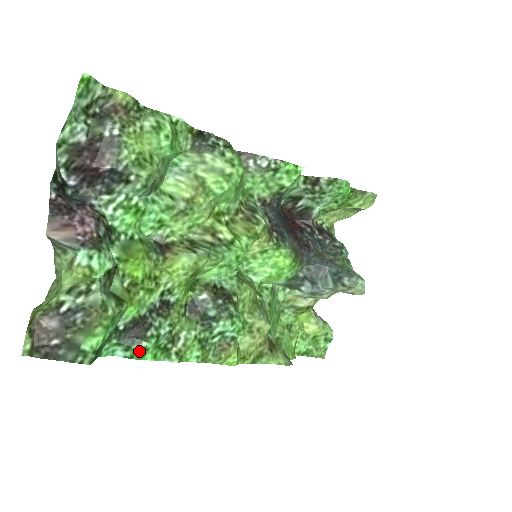
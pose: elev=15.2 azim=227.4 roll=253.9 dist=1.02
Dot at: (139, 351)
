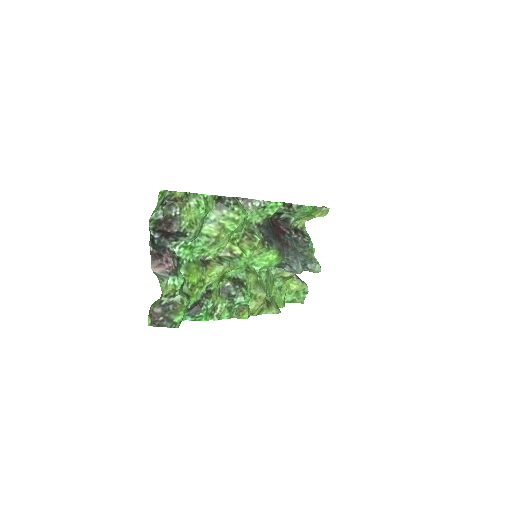
Dot at: (199, 317)
